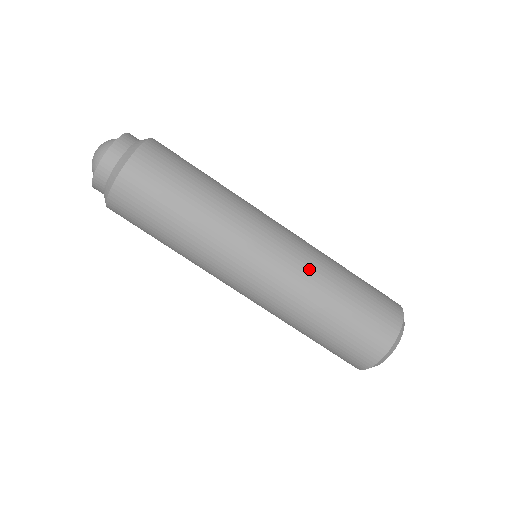
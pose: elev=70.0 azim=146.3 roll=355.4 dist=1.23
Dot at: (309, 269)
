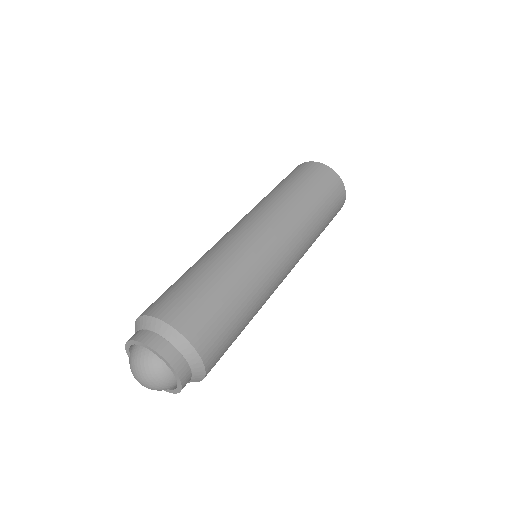
Dot at: occluded
